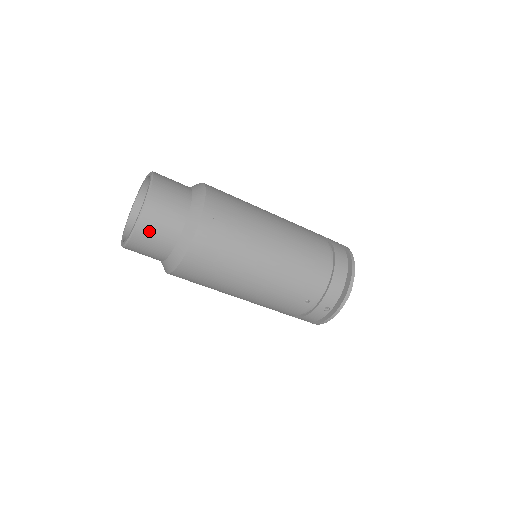
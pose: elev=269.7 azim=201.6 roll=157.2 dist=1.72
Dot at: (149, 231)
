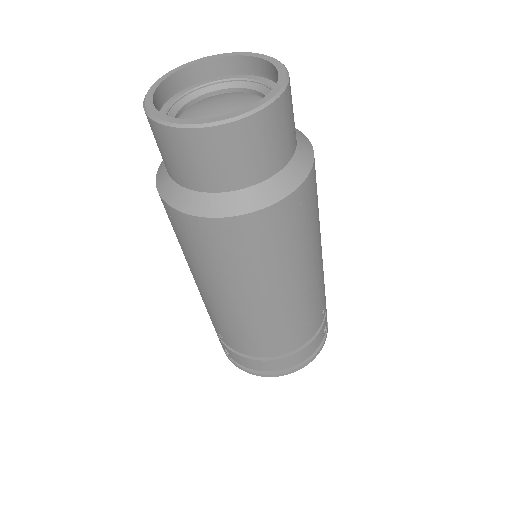
Dot at: (290, 105)
